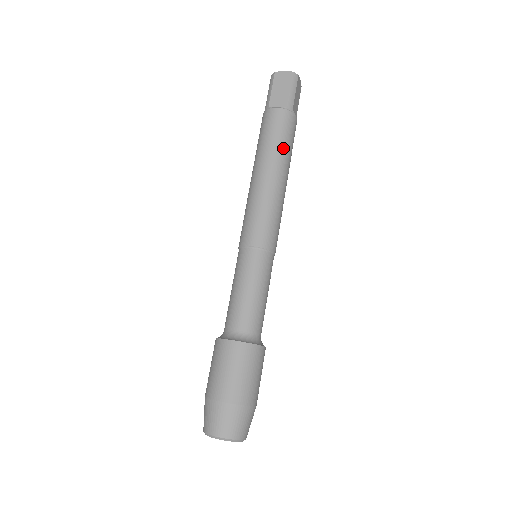
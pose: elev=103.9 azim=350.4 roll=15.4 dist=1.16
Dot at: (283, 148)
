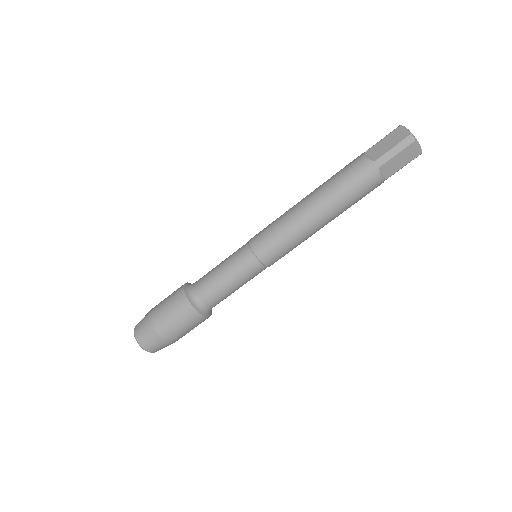
Dot at: (338, 193)
